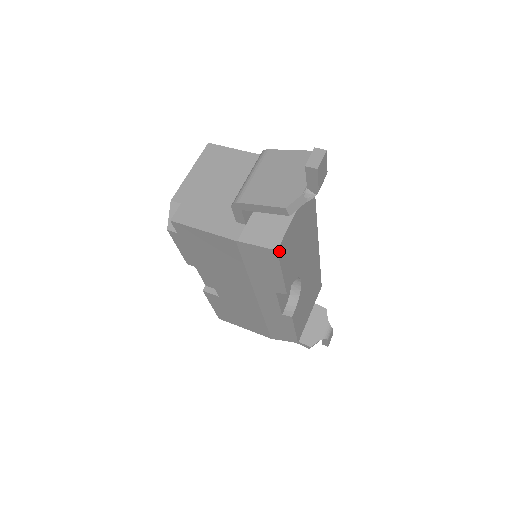
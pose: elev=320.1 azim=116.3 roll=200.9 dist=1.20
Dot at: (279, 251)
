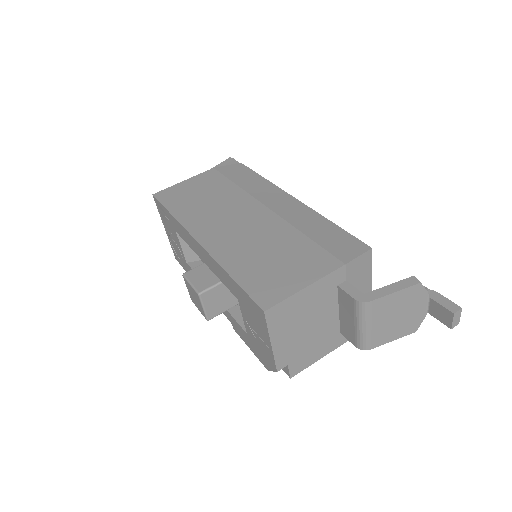
Dot at: occluded
